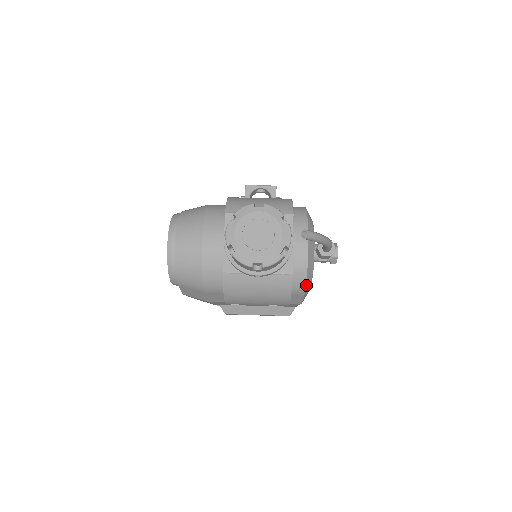
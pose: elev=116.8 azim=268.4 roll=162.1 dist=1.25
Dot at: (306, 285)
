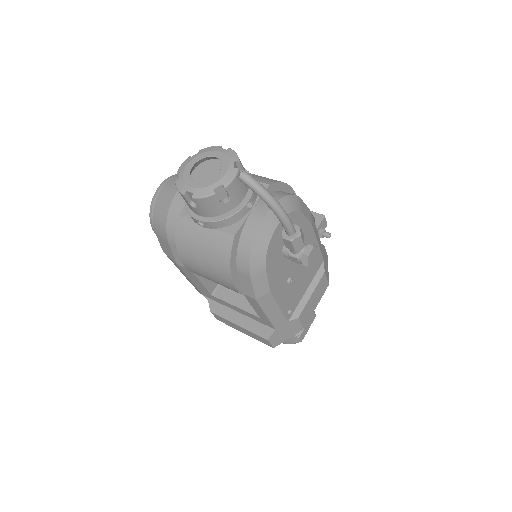
Dot at: (251, 261)
